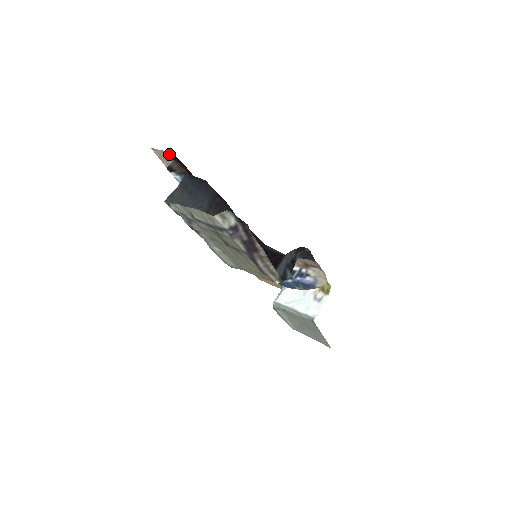
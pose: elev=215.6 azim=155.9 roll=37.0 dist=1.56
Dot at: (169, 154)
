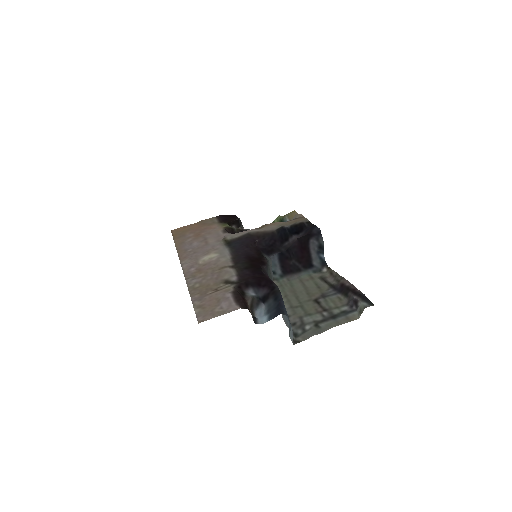
Dot at: (228, 311)
